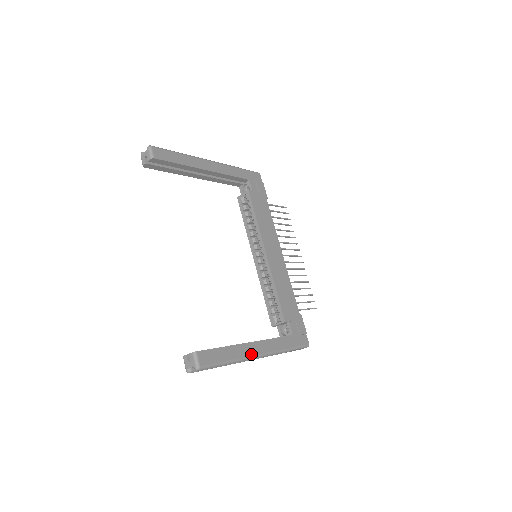
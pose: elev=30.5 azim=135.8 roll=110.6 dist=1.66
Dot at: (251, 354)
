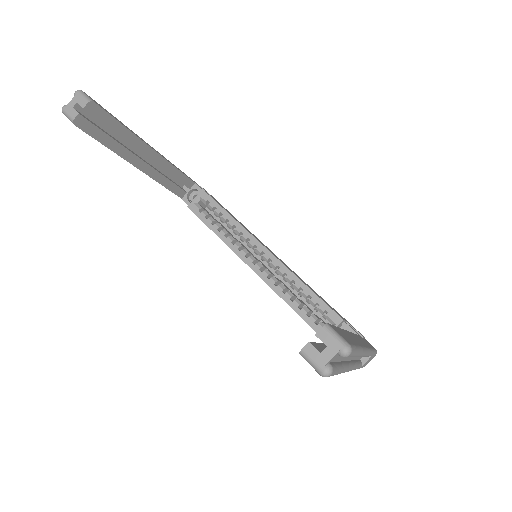
Dot at: (362, 345)
